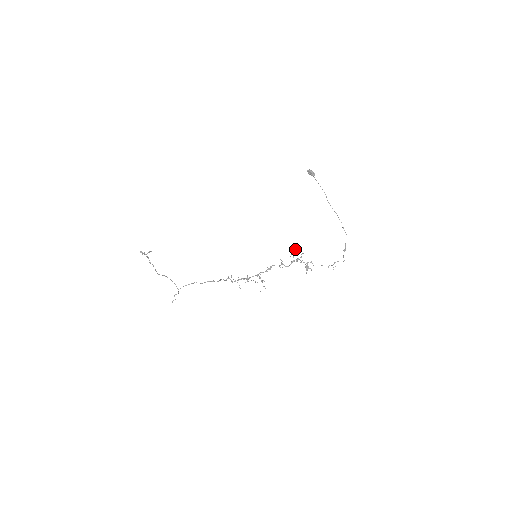
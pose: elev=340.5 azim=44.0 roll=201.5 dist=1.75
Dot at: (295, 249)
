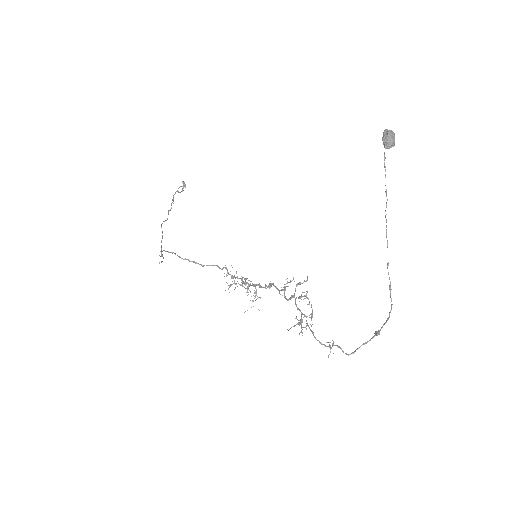
Dot at: (307, 277)
